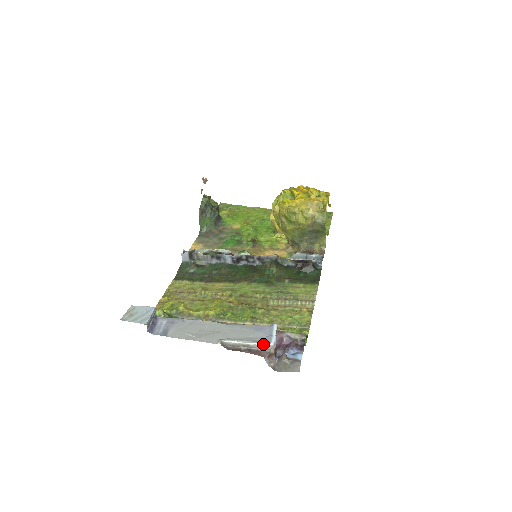
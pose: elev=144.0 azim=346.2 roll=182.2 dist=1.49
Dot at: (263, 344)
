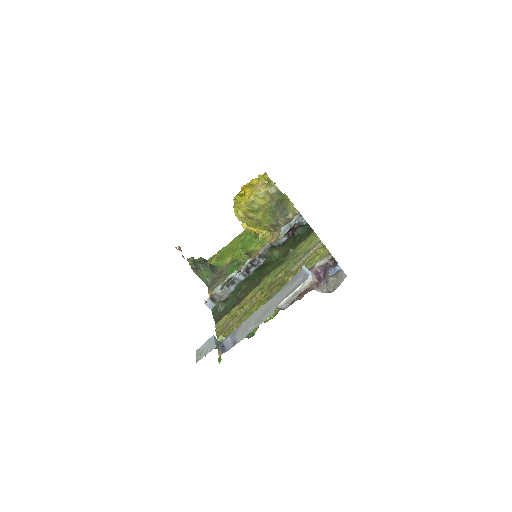
Dot at: (305, 281)
